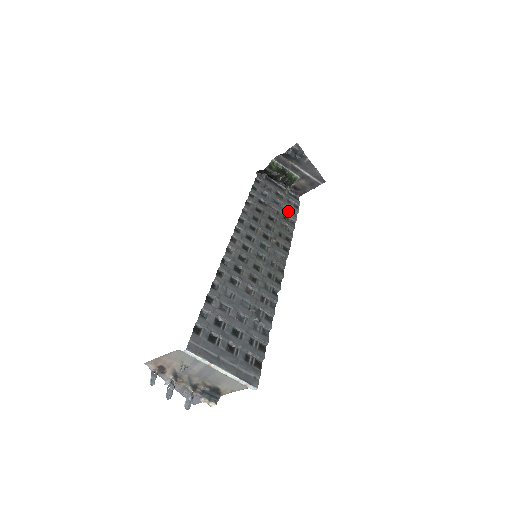
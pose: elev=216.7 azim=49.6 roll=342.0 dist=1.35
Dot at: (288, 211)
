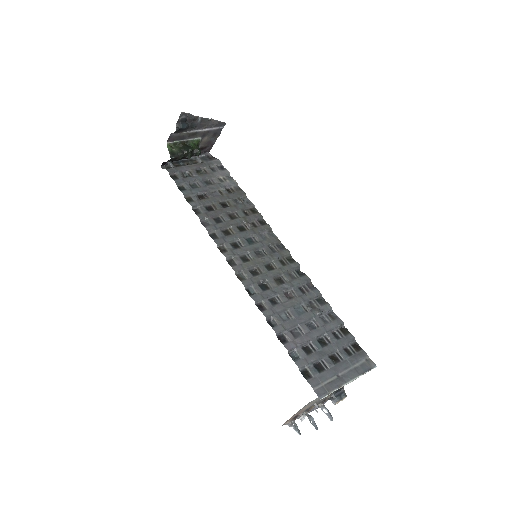
Dot at: (223, 181)
